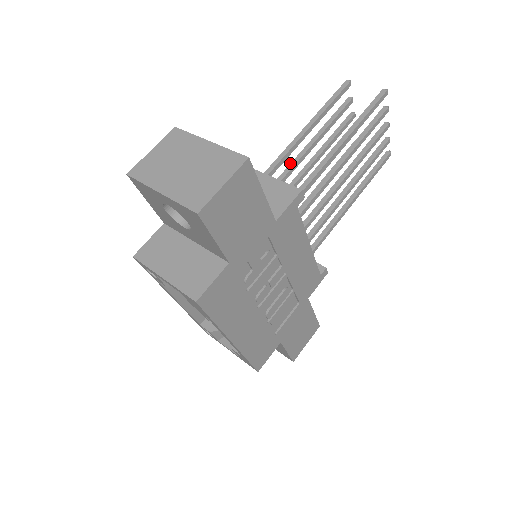
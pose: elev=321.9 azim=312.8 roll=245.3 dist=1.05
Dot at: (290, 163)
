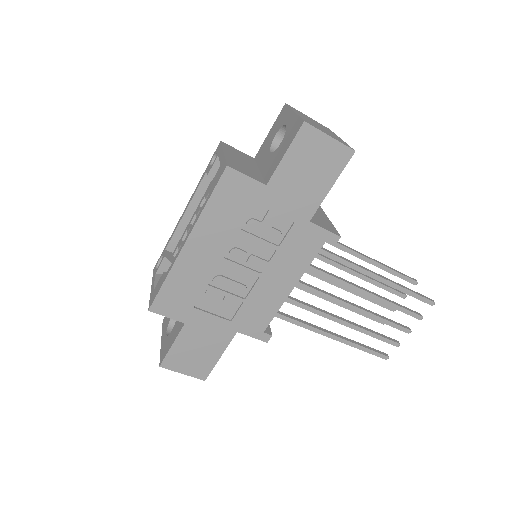
Dot at: occluded
